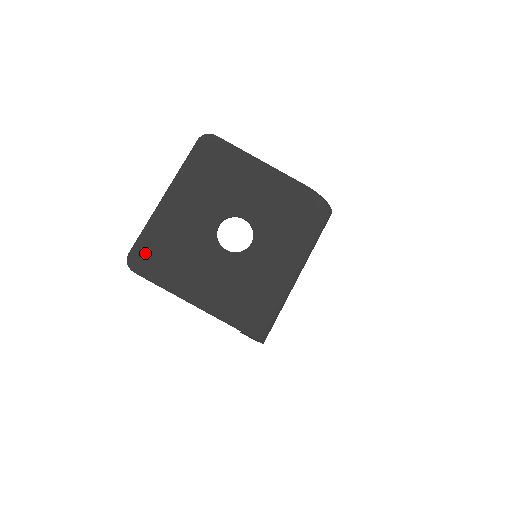
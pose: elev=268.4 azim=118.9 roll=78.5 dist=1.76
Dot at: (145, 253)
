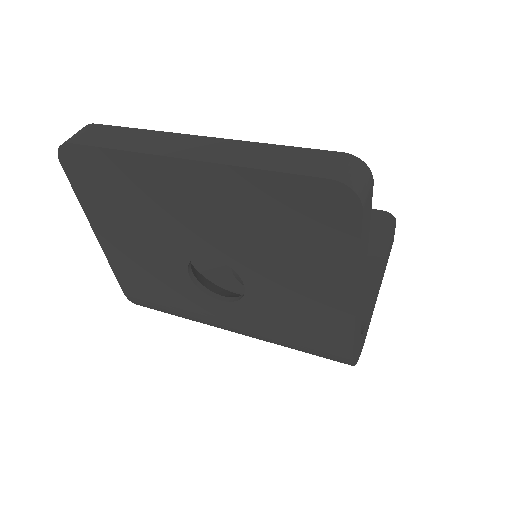
Dot at: (91, 168)
